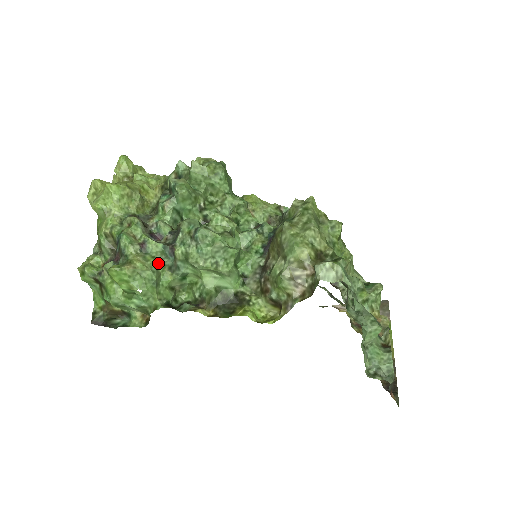
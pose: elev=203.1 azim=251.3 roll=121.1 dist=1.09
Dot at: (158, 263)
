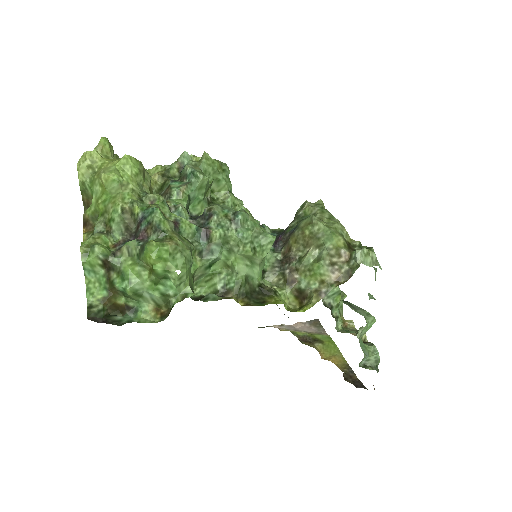
Dot at: (191, 245)
